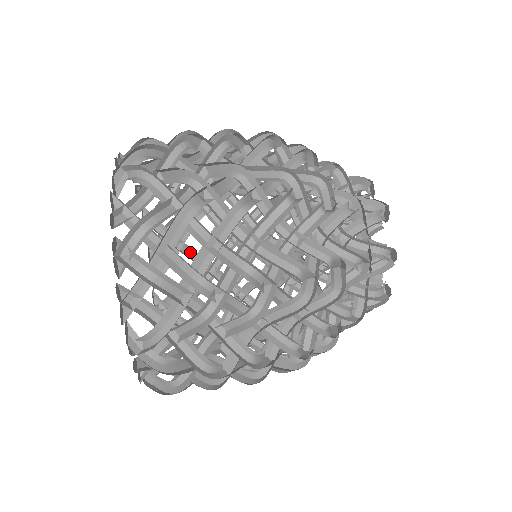
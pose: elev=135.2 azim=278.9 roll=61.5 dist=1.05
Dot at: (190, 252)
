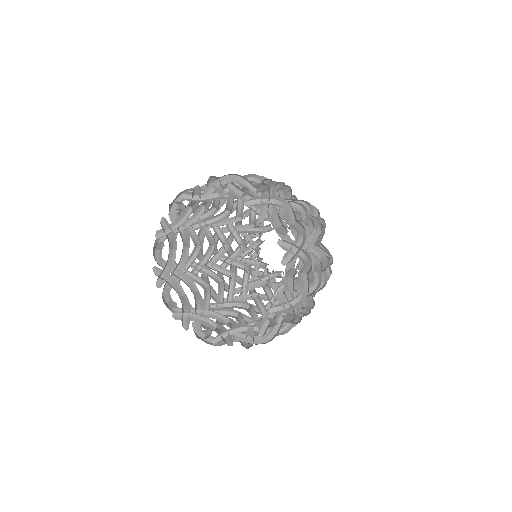
Dot at: occluded
